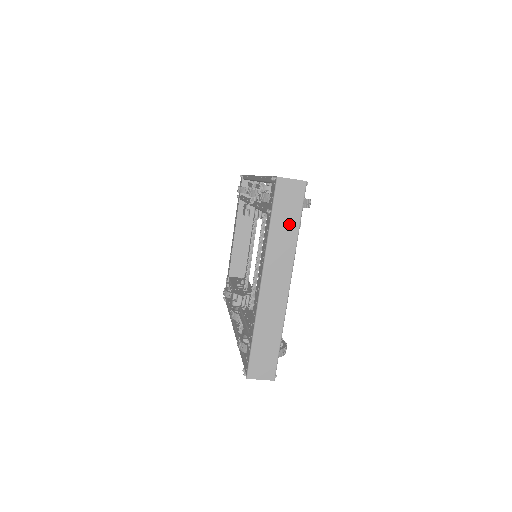
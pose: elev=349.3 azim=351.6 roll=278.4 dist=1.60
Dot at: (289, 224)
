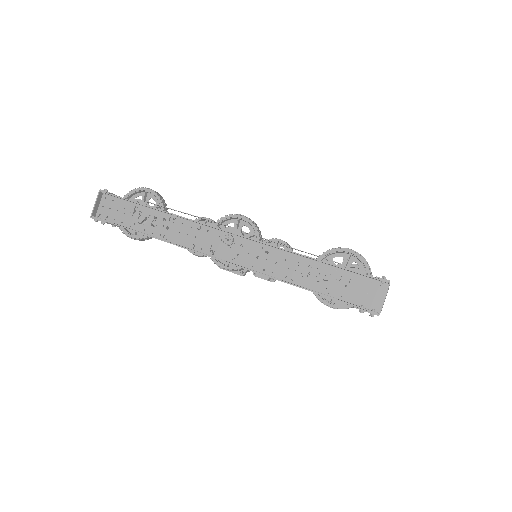
Dot at: occluded
